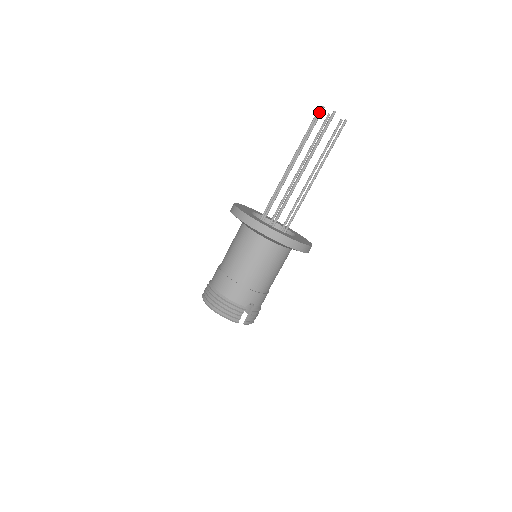
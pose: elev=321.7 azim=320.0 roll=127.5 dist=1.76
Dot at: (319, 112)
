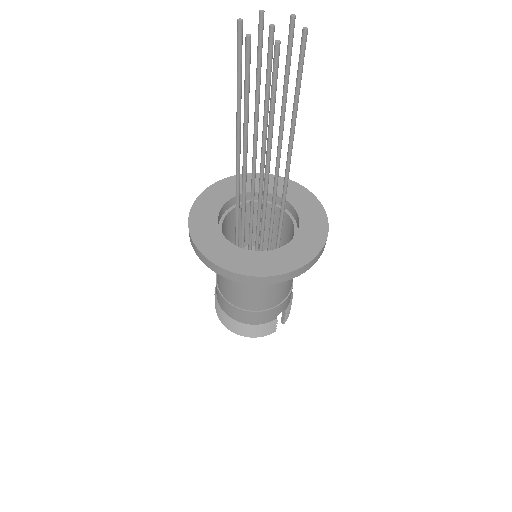
Dot at: (245, 52)
